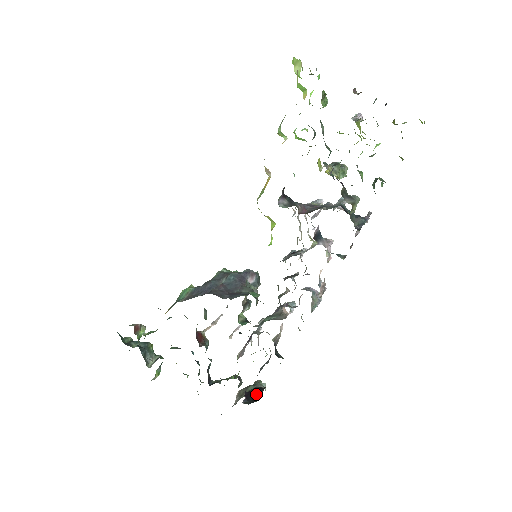
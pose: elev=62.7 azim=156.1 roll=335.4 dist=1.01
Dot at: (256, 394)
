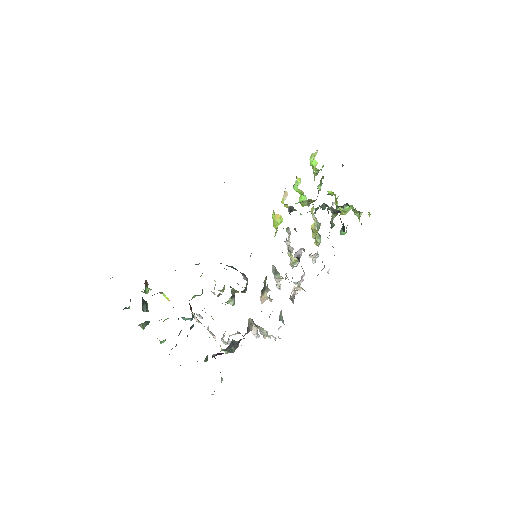
Dot at: occluded
